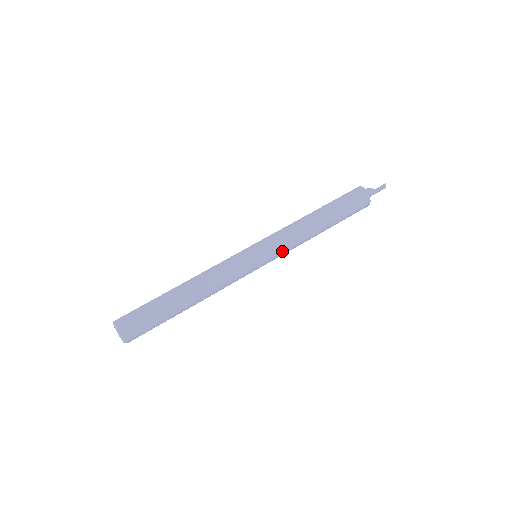
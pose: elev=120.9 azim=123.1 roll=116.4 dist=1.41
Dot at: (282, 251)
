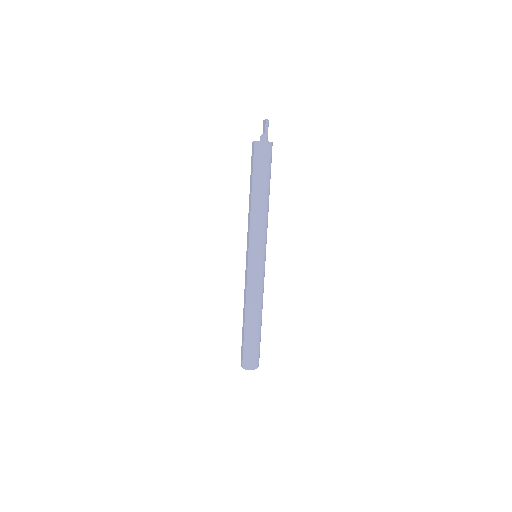
Dot at: (265, 238)
